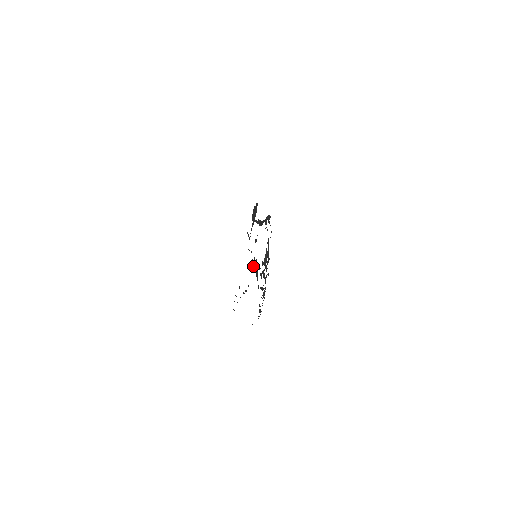
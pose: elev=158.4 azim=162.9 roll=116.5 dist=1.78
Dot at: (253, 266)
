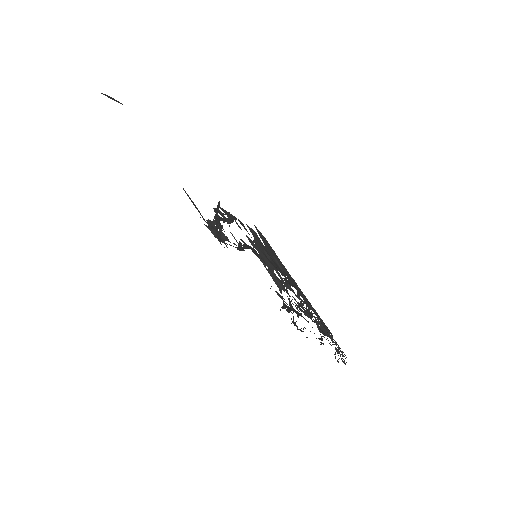
Dot at: occluded
